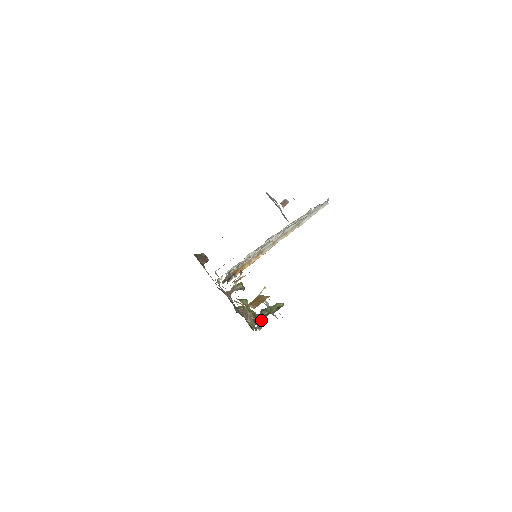
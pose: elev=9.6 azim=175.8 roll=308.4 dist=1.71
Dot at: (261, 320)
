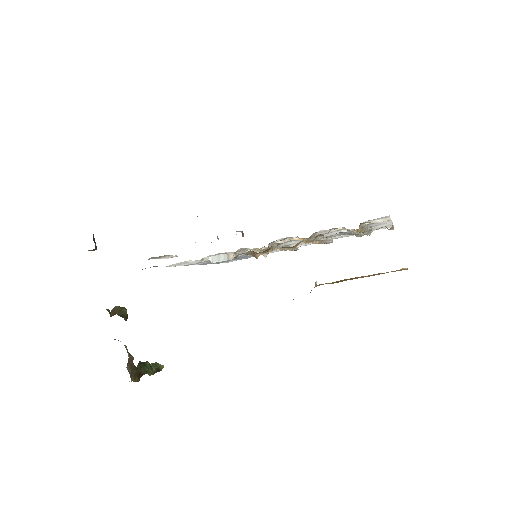
Dot at: (138, 376)
